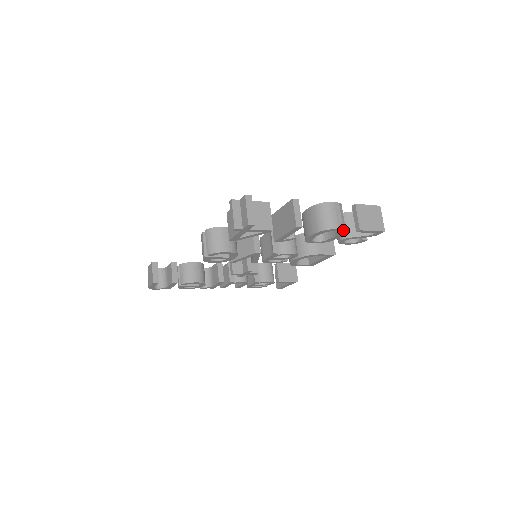
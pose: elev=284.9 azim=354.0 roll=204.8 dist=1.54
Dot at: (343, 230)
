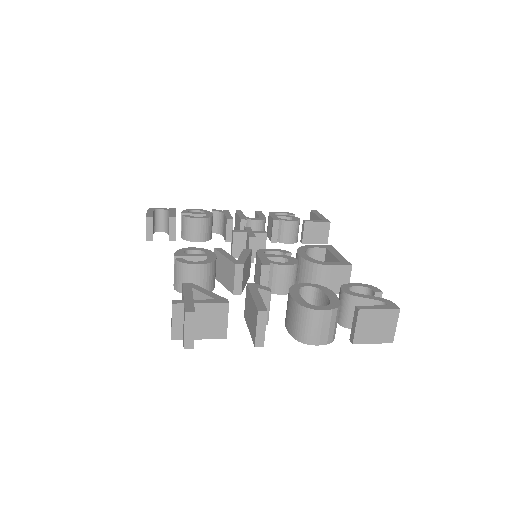
Dot at: (327, 342)
